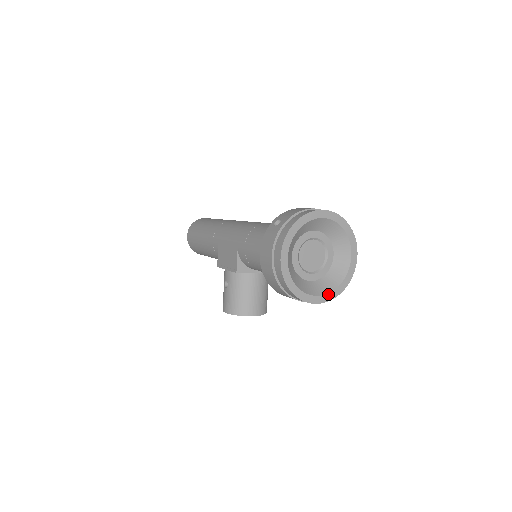
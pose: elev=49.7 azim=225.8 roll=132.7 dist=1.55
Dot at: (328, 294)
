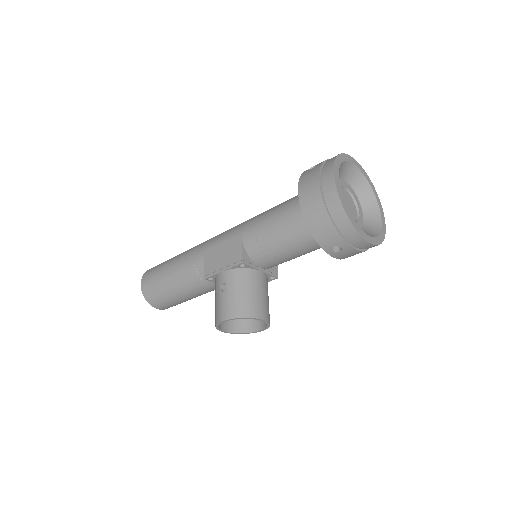
Dot at: (373, 238)
